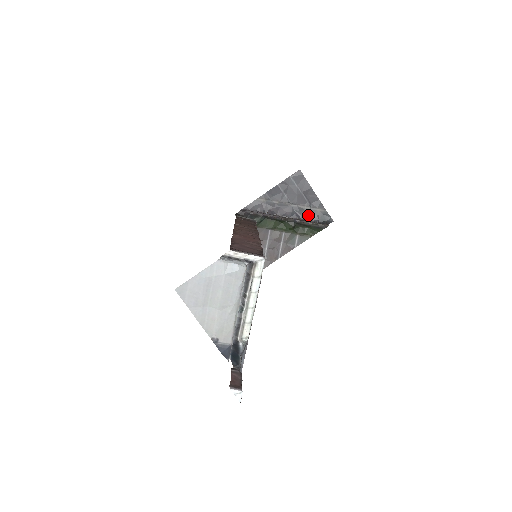
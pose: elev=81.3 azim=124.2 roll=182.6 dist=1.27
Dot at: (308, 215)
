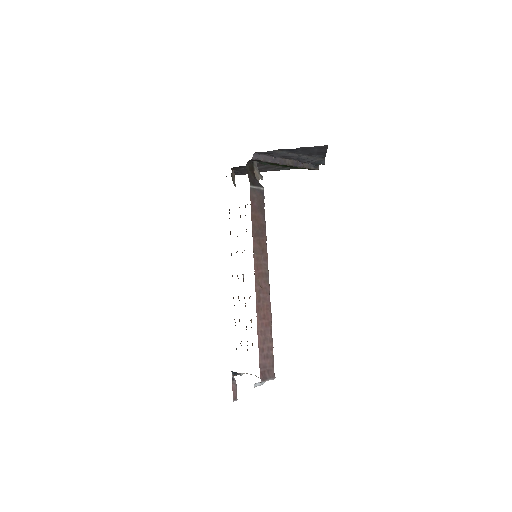
Dot at: (308, 161)
